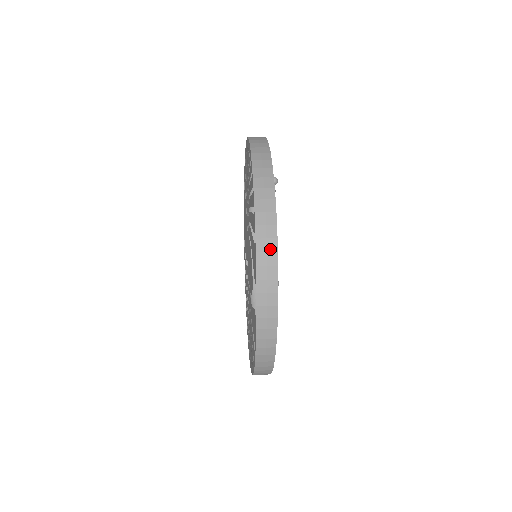
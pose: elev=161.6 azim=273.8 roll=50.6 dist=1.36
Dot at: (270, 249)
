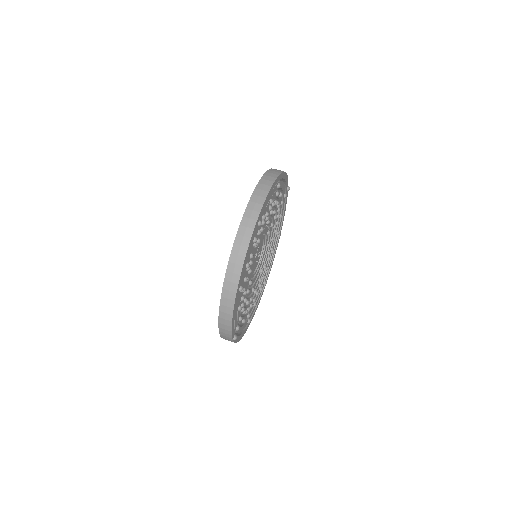
Dot at: occluded
